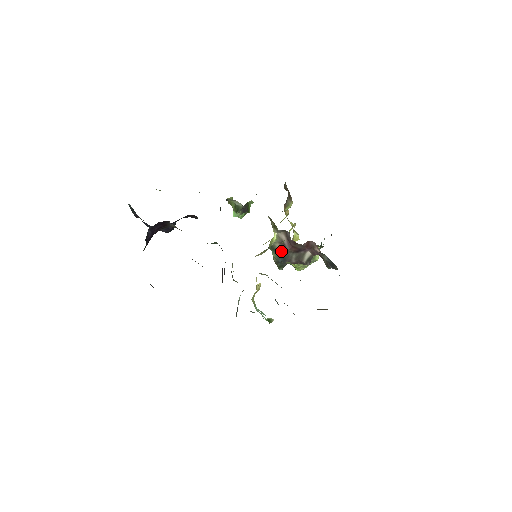
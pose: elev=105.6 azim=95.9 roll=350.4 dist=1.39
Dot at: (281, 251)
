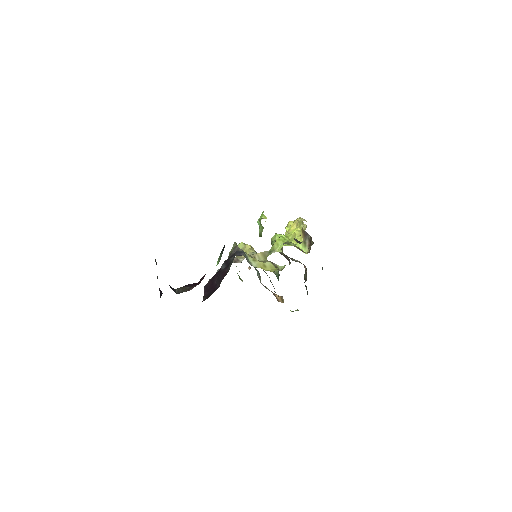
Dot at: occluded
